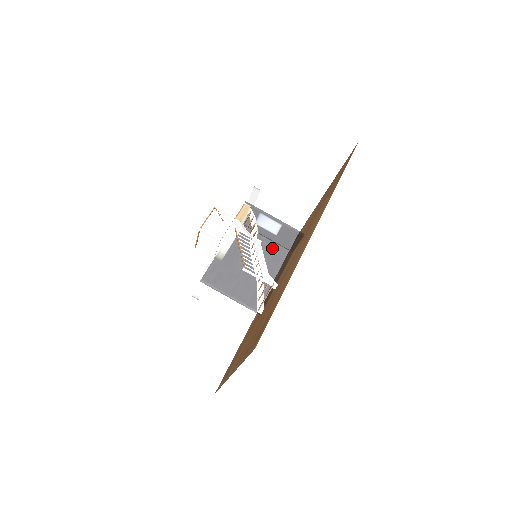
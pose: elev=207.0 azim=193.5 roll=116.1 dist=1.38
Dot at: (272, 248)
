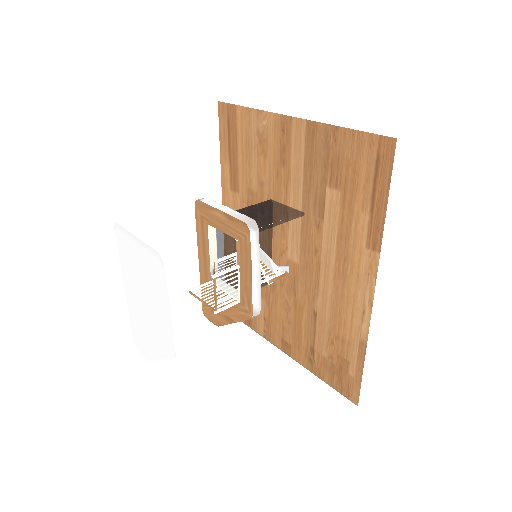
Dot at: occluded
